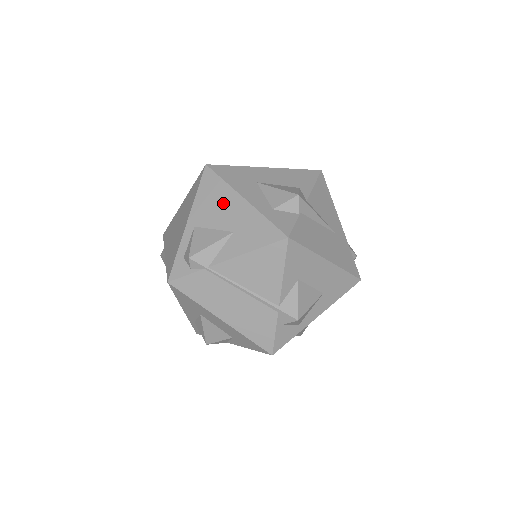
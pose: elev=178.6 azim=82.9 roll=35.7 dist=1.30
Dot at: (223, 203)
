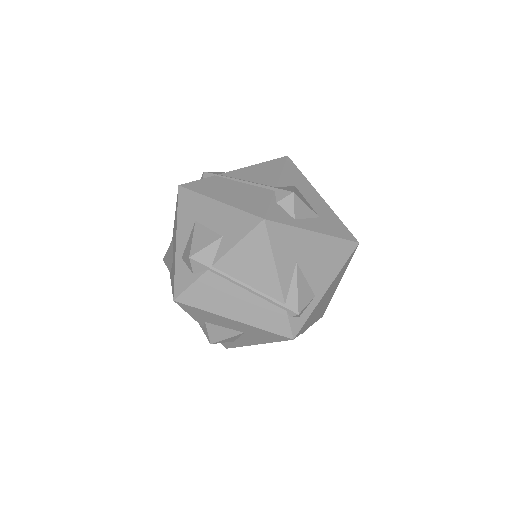
Dot at: occluded
